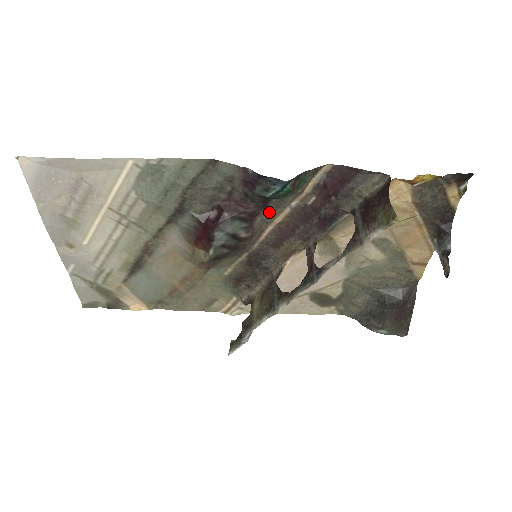
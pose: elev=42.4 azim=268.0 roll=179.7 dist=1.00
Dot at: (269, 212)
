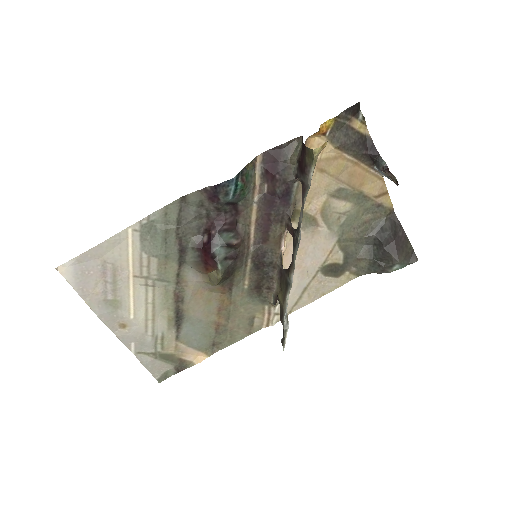
Dot at: (243, 215)
